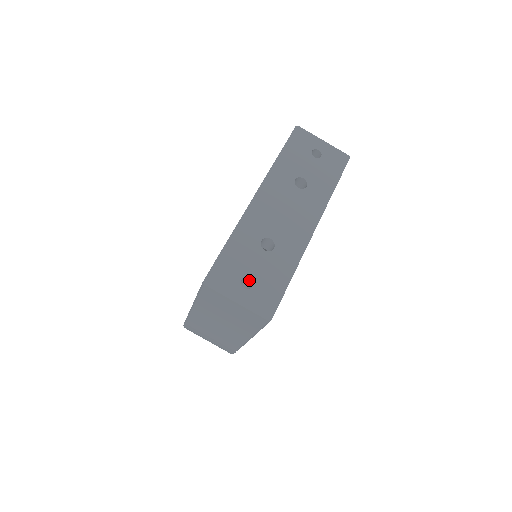
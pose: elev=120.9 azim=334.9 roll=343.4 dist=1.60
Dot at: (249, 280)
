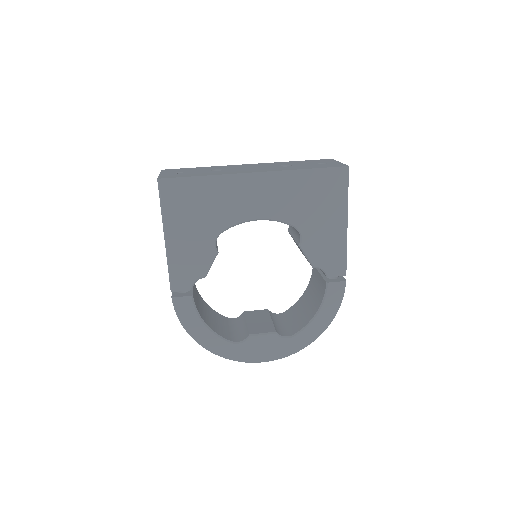
Dot at: occluded
